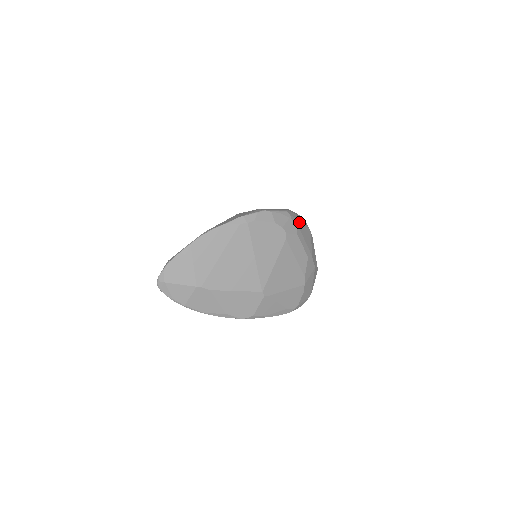
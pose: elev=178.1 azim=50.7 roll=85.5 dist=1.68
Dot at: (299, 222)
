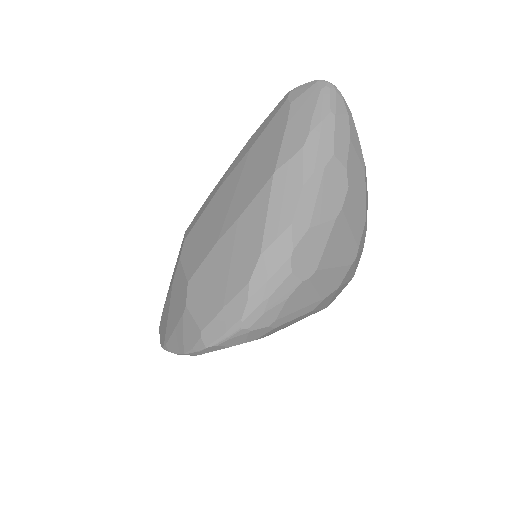
Dot at: (272, 310)
